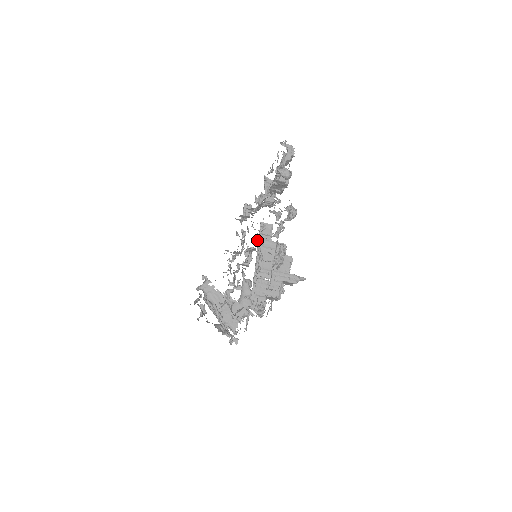
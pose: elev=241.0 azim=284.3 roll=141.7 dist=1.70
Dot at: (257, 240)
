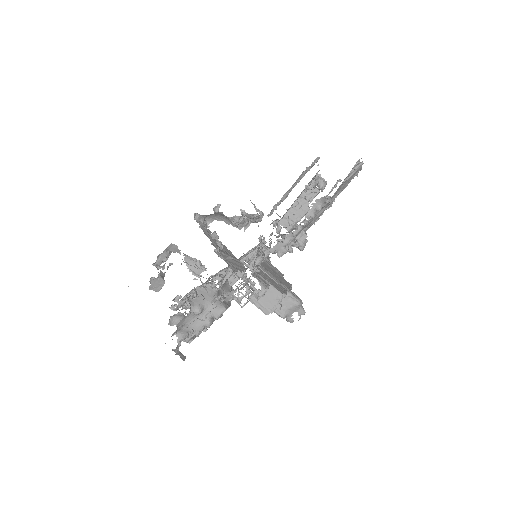
Dot at: (246, 266)
